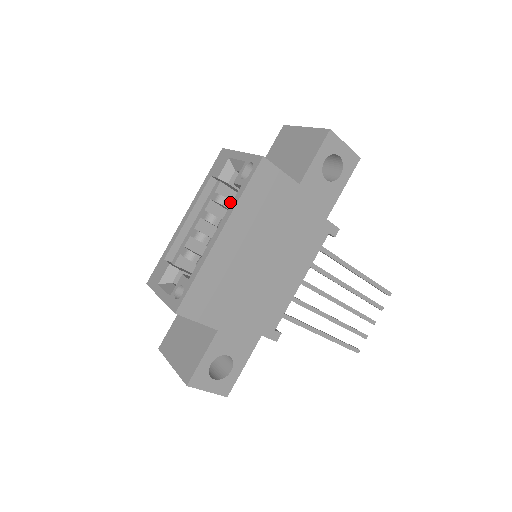
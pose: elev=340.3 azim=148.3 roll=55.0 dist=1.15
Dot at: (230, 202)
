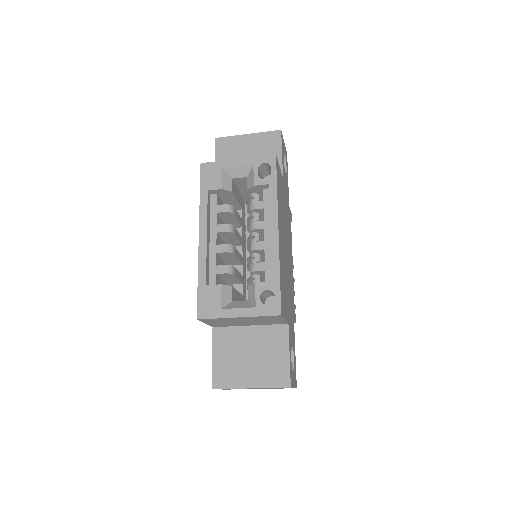
Dot at: (251, 205)
